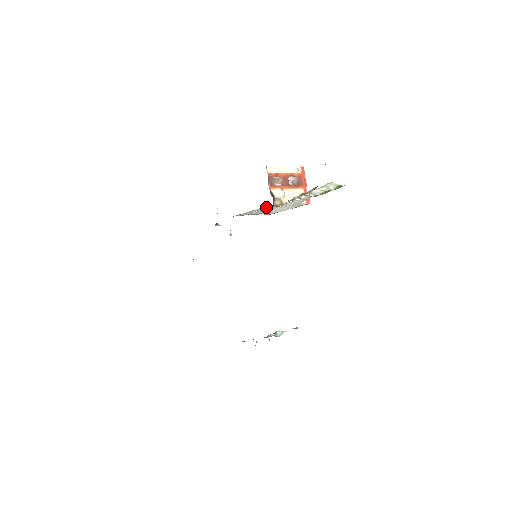
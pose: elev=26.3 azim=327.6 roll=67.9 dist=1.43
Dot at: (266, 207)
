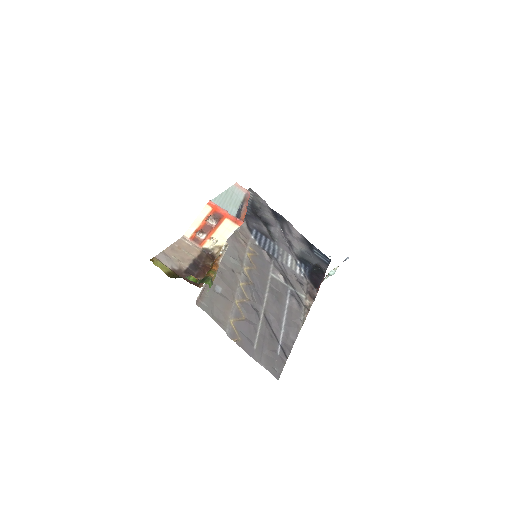
Dot at: occluded
